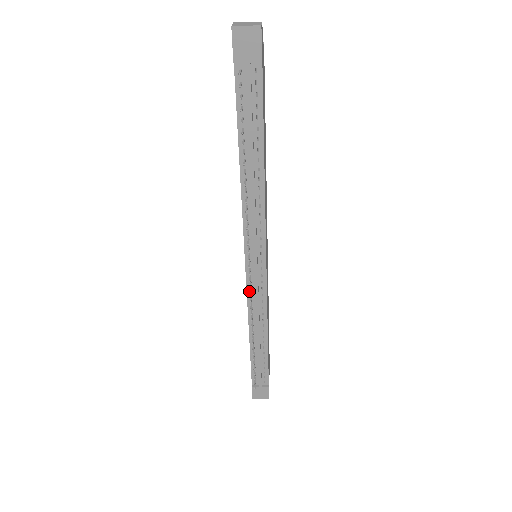
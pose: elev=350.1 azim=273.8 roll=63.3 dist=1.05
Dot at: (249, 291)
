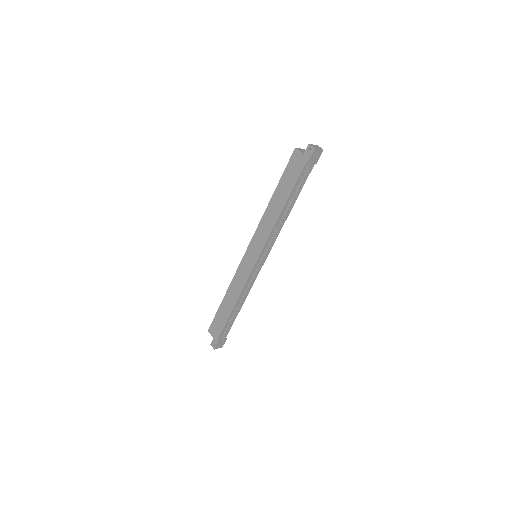
Dot at: (250, 277)
